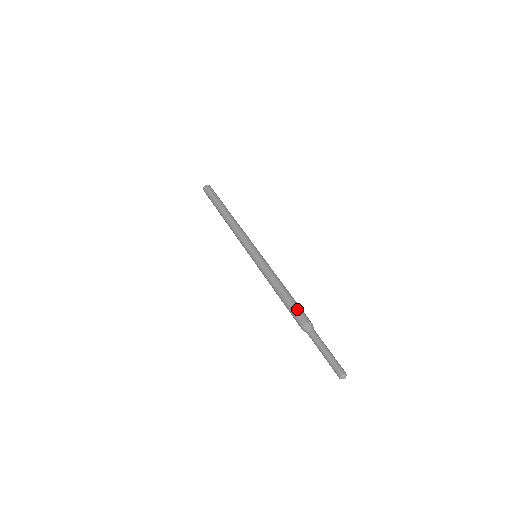
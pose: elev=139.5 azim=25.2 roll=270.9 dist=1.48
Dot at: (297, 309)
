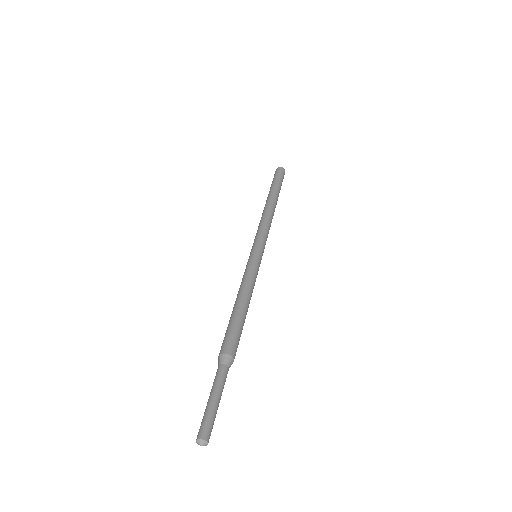
Dot at: (228, 332)
